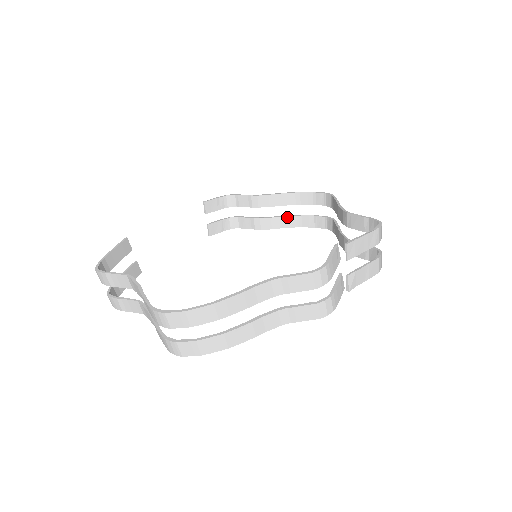
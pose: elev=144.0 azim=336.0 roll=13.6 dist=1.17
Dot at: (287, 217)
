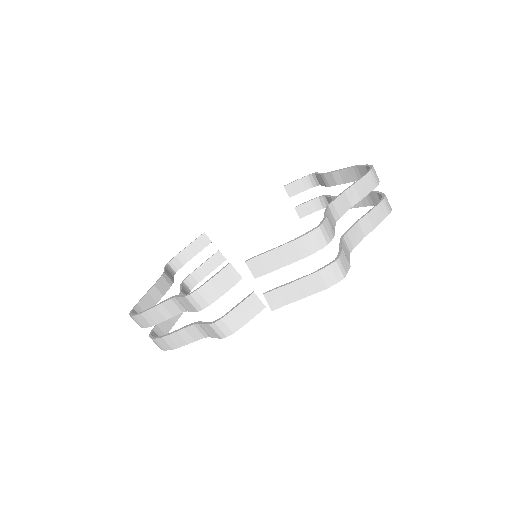
Dot at: occluded
